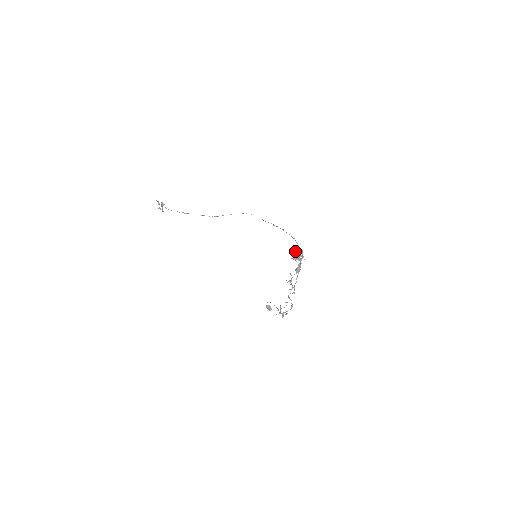
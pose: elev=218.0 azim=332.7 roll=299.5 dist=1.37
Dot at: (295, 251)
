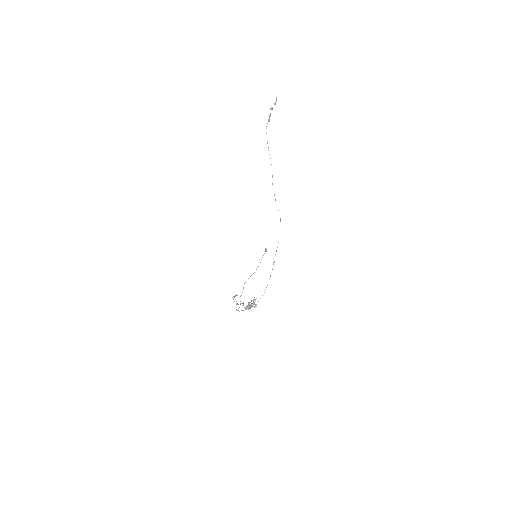
Dot at: (251, 304)
